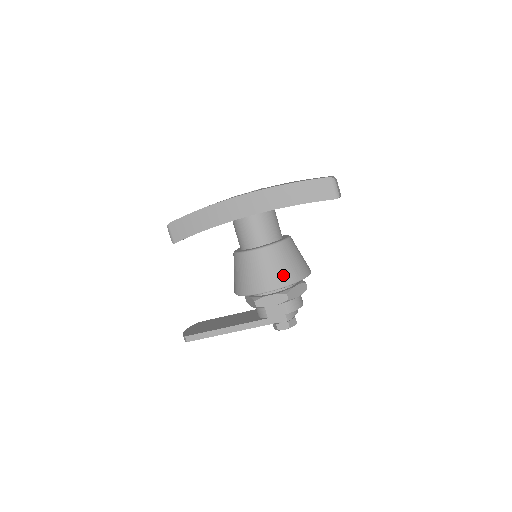
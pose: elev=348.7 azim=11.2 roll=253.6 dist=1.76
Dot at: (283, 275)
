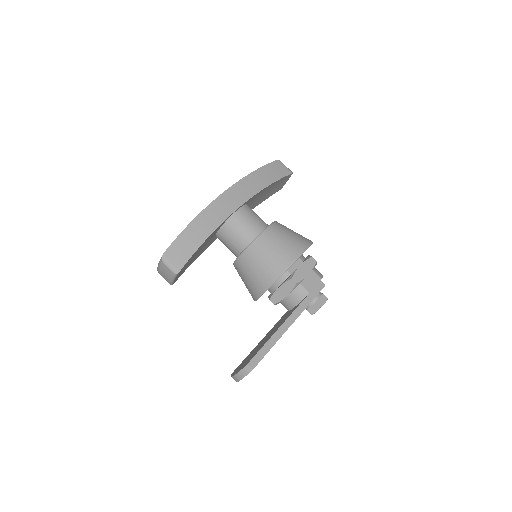
Dot at: (300, 239)
